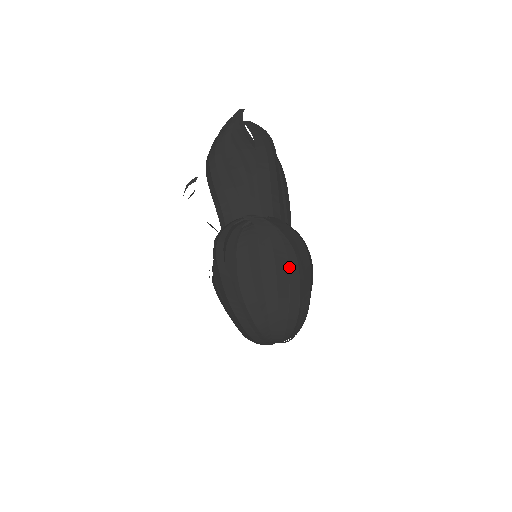
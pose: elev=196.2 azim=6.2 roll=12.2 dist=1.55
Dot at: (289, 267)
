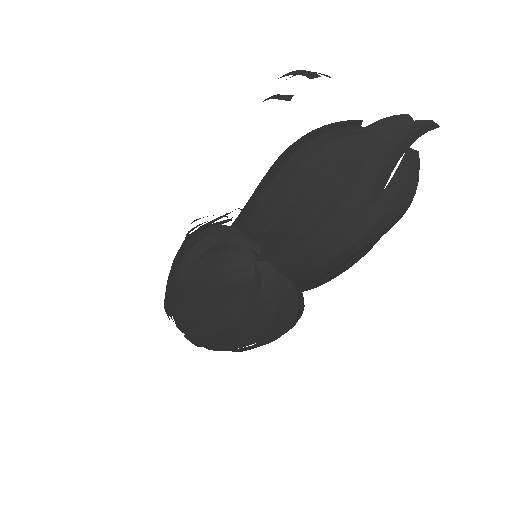
Dot at: (247, 333)
